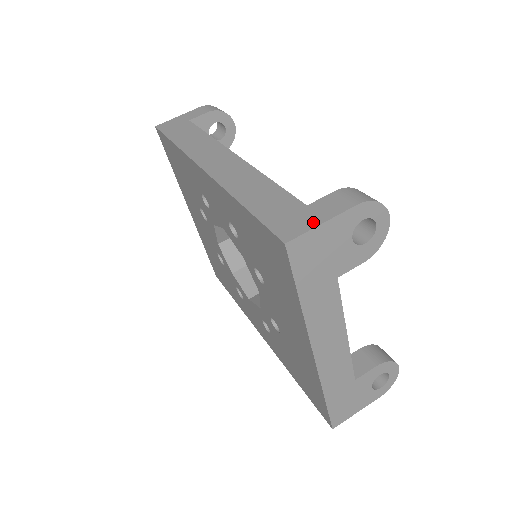
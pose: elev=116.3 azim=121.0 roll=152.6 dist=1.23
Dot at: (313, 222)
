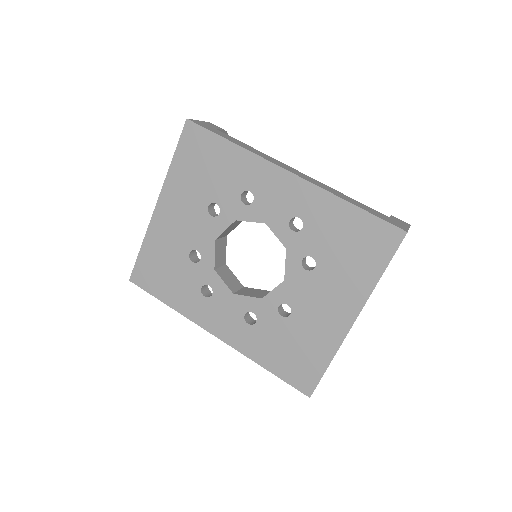
Dot at: (405, 226)
